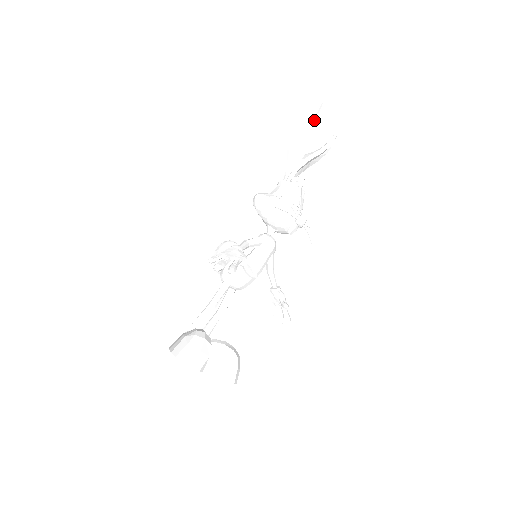
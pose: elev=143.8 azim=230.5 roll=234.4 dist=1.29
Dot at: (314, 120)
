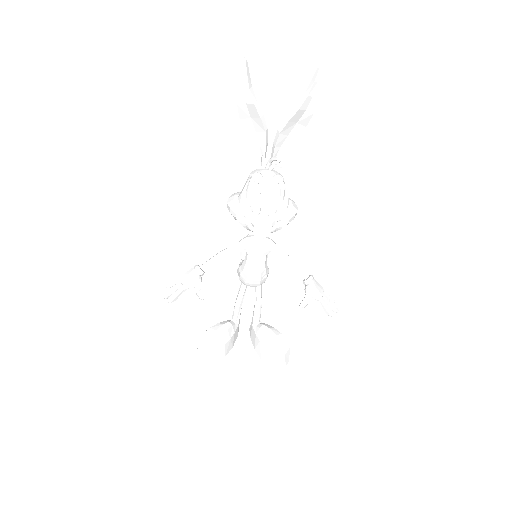
Dot at: (244, 89)
